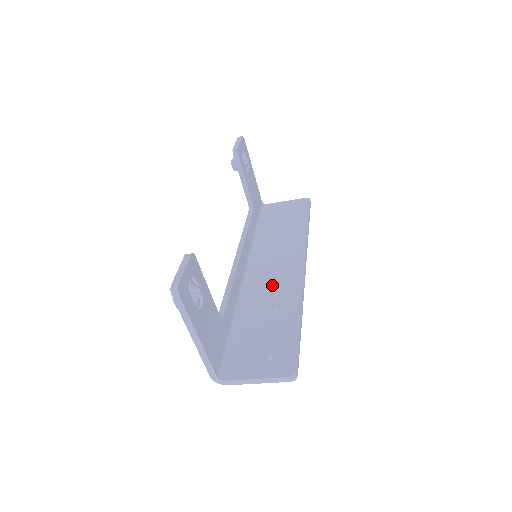
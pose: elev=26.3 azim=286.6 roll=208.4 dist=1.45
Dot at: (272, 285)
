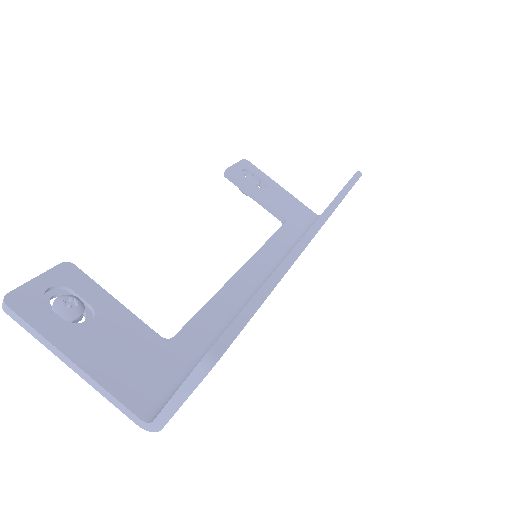
Dot at: occluded
